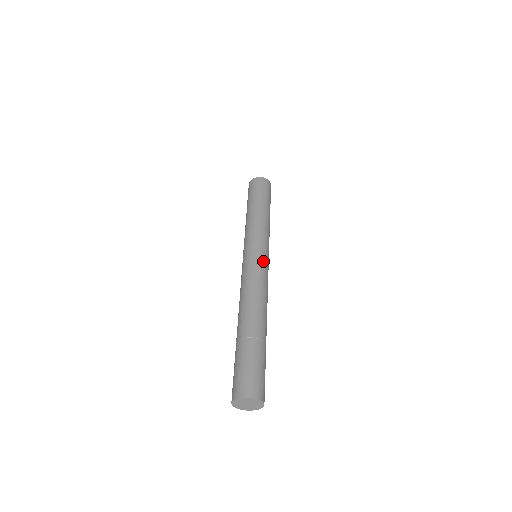
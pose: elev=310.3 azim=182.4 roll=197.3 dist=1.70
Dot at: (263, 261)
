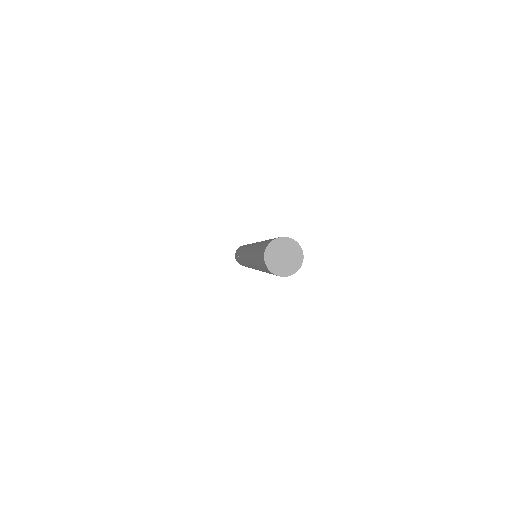
Dot at: occluded
